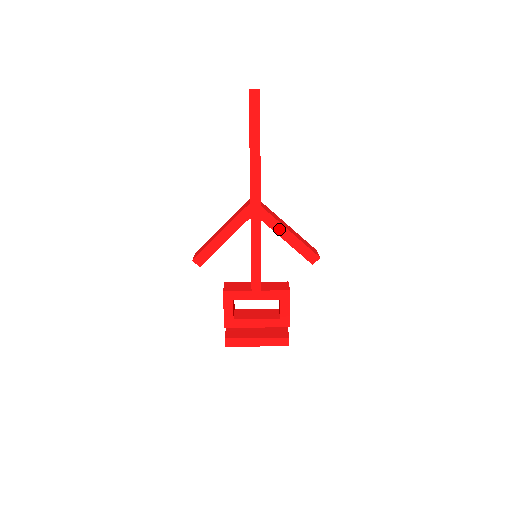
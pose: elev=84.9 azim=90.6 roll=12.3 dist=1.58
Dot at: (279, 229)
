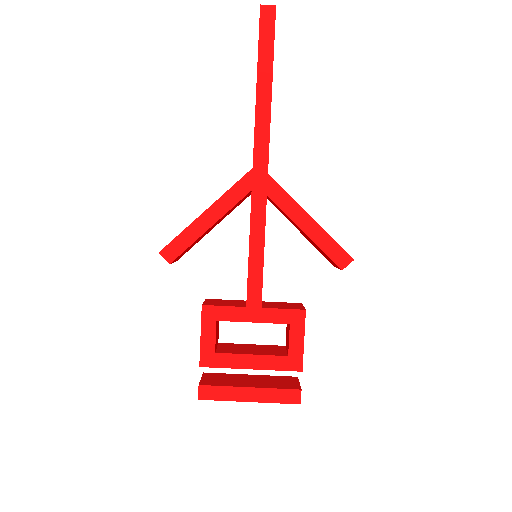
Dot at: (293, 211)
